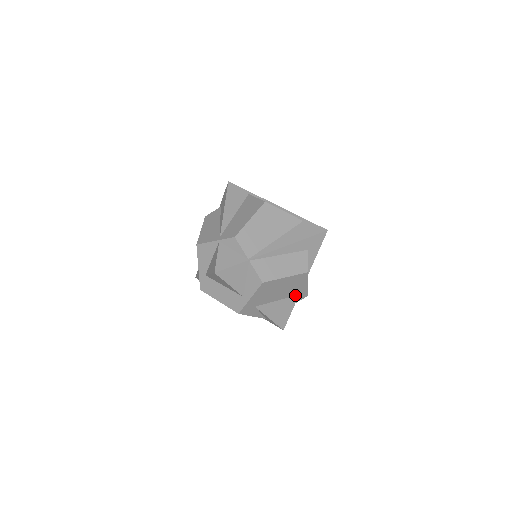
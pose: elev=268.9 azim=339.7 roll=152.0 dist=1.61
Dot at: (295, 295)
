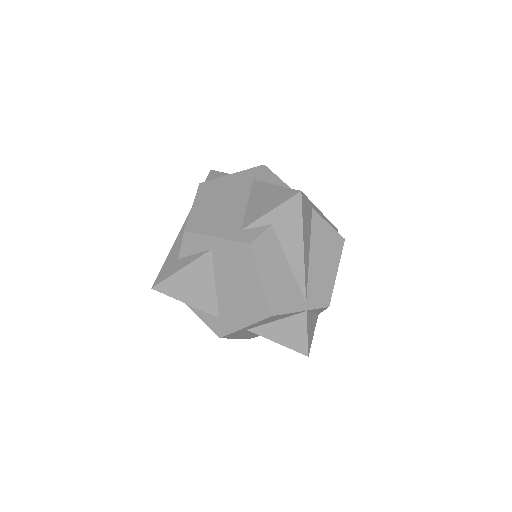
Dot at: occluded
